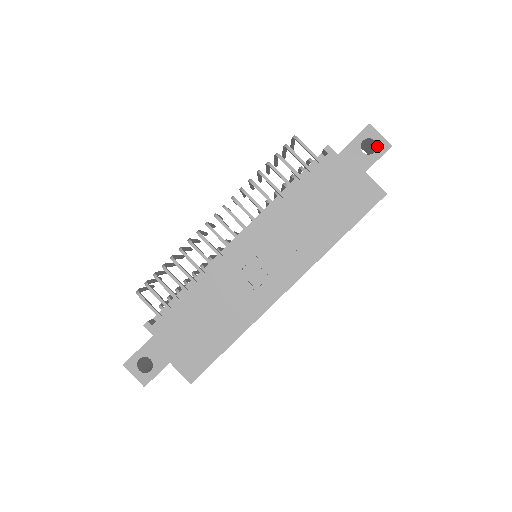
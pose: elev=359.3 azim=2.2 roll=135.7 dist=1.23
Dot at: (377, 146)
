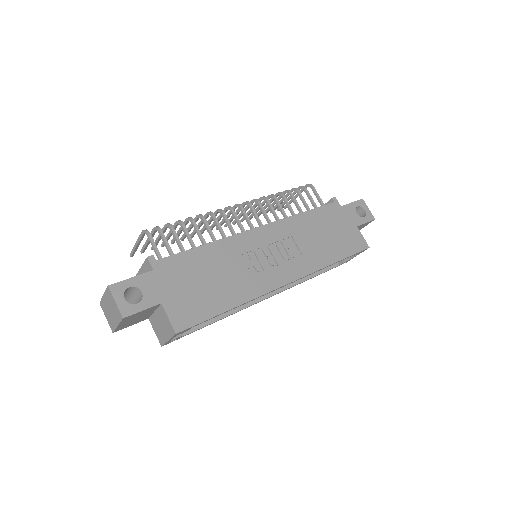
Dot at: (366, 214)
